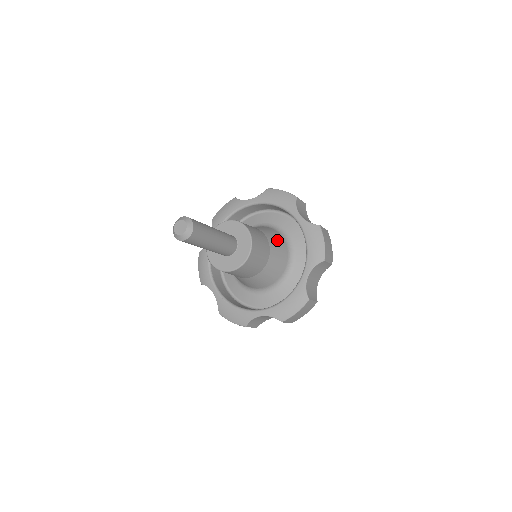
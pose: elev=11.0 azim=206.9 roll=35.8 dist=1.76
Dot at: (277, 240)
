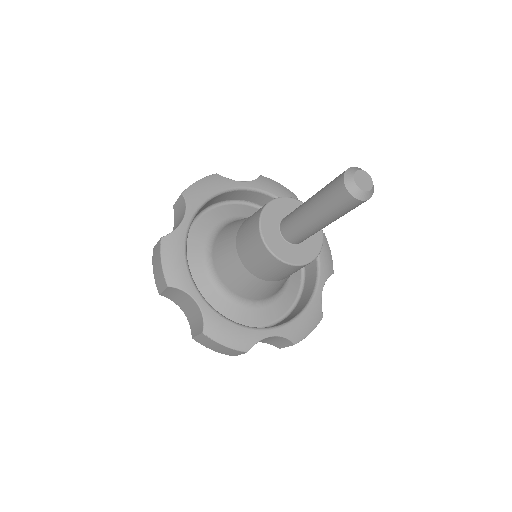
Dot at: occluded
